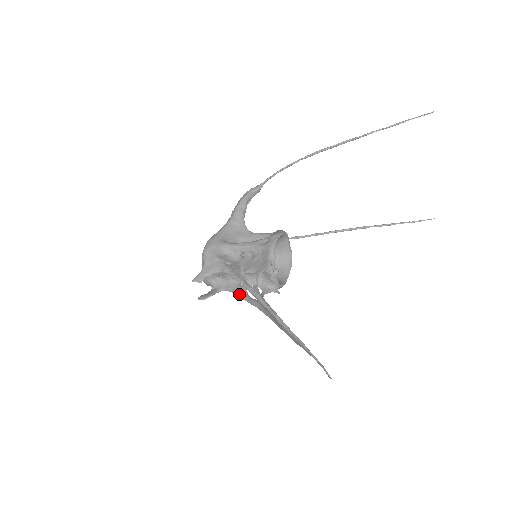
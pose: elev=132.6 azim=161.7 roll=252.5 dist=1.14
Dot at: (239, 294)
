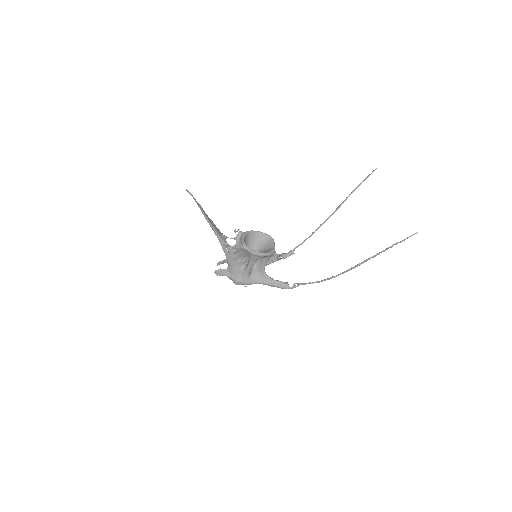
Dot at: (227, 257)
